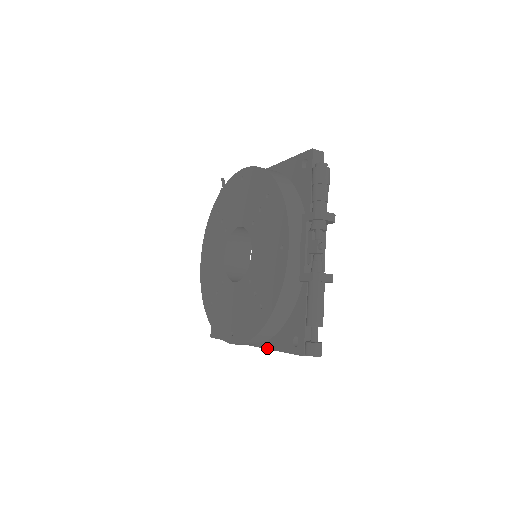
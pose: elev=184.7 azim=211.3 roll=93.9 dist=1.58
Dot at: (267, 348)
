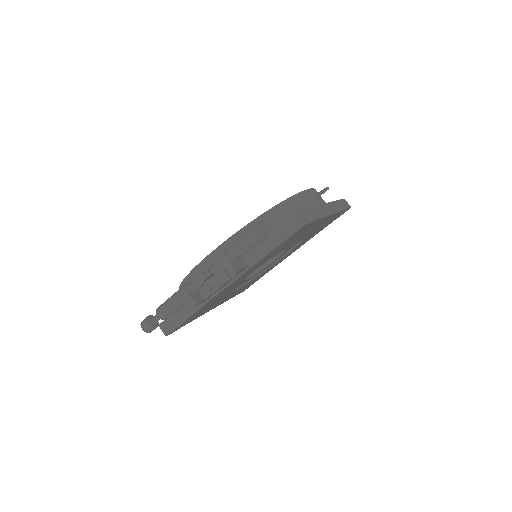
Dot at: occluded
